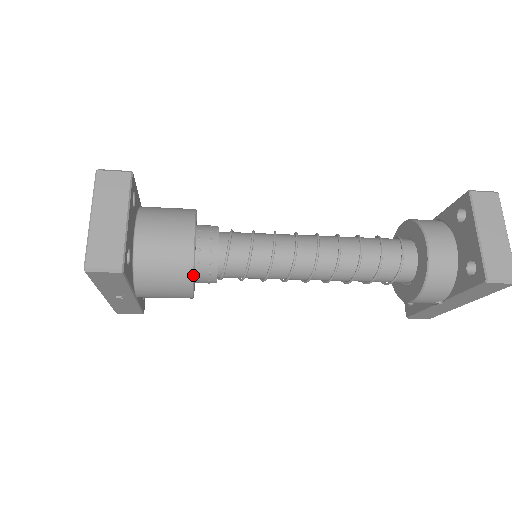
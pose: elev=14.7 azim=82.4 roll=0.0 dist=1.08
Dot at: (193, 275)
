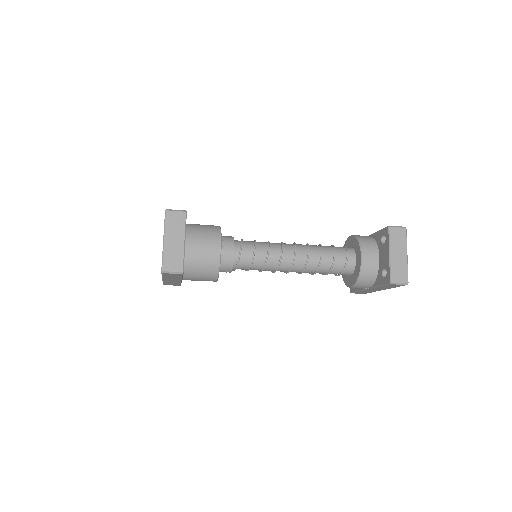
Dot at: (219, 271)
